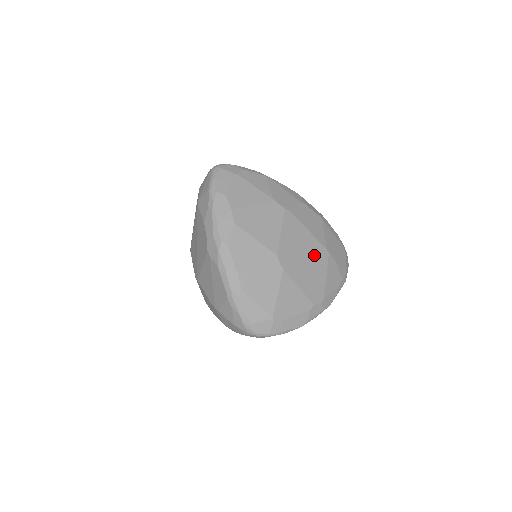
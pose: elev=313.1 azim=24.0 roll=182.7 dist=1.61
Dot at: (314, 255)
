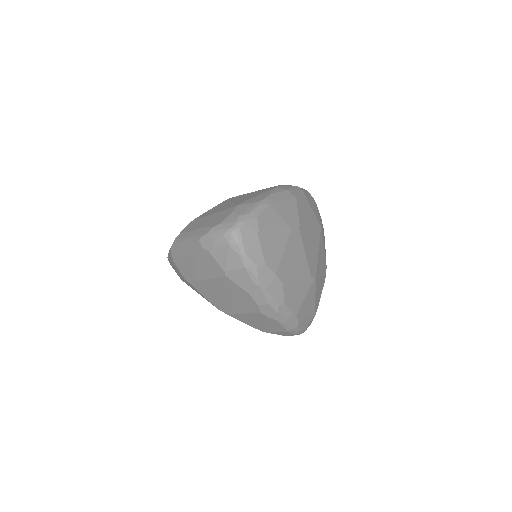
Dot at: (319, 242)
